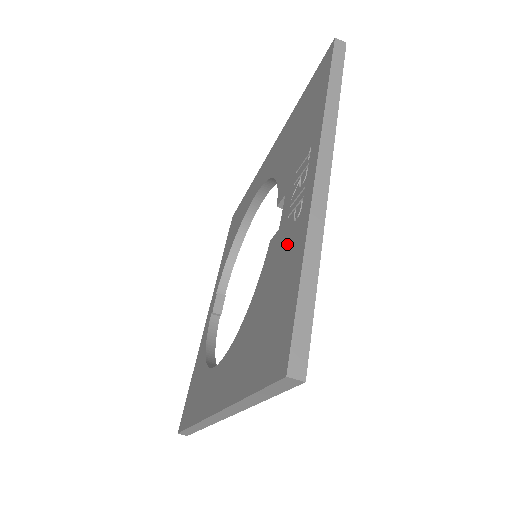
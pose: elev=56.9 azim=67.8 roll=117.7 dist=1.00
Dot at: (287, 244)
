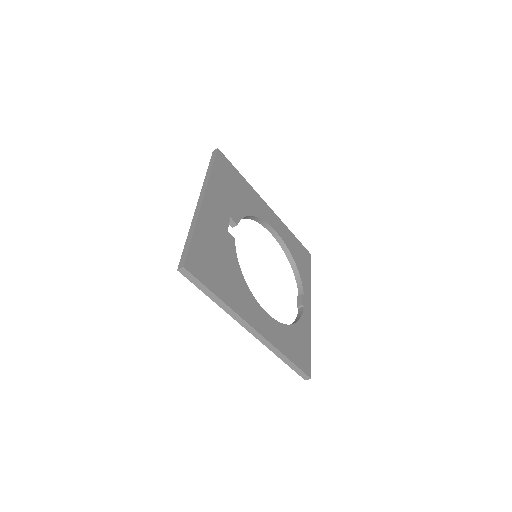
Dot at: occluded
